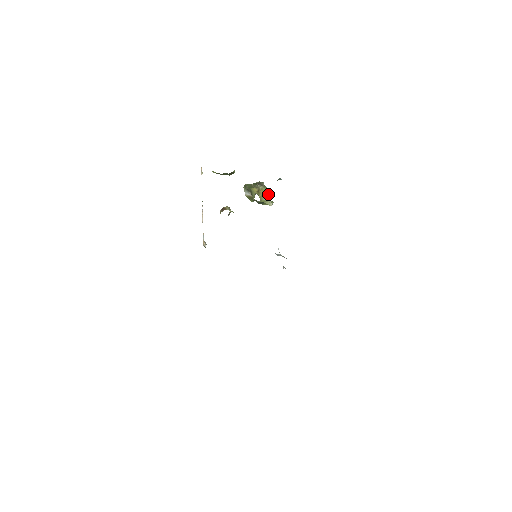
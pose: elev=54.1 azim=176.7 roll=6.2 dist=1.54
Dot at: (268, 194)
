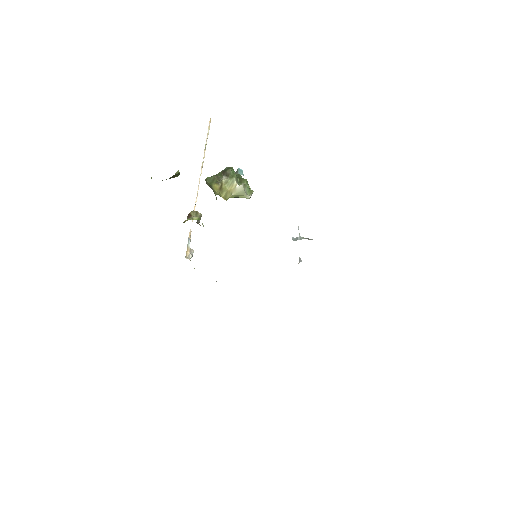
Dot at: (238, 186)
